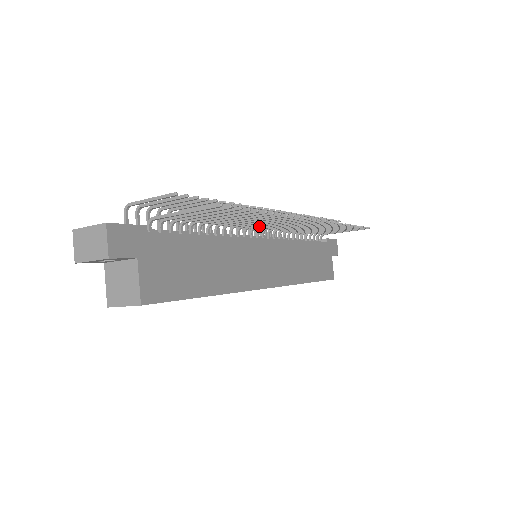
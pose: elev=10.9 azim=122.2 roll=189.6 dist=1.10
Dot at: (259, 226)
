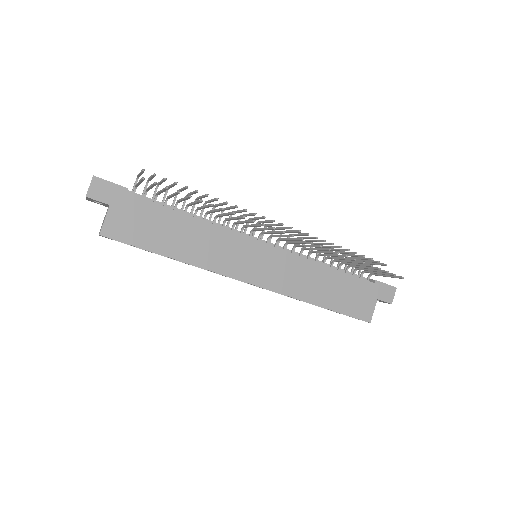
Dot at: (247, 226)
